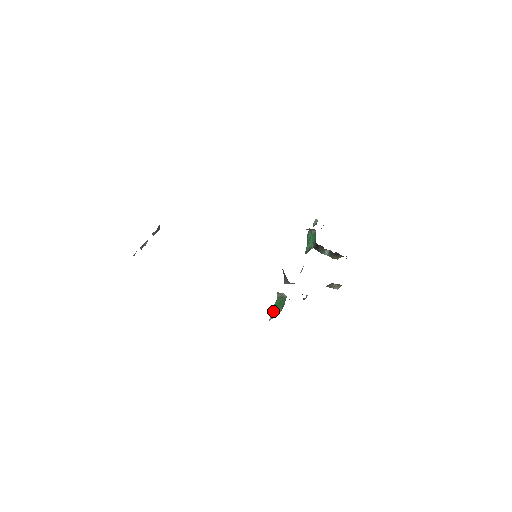
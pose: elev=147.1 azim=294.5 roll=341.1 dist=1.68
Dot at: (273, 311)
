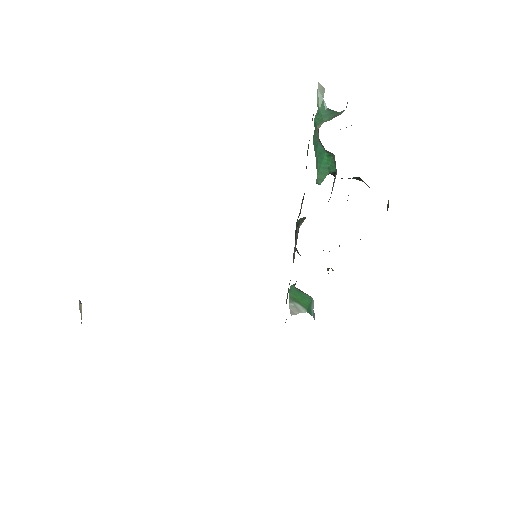
Dot at: (292, 301)
